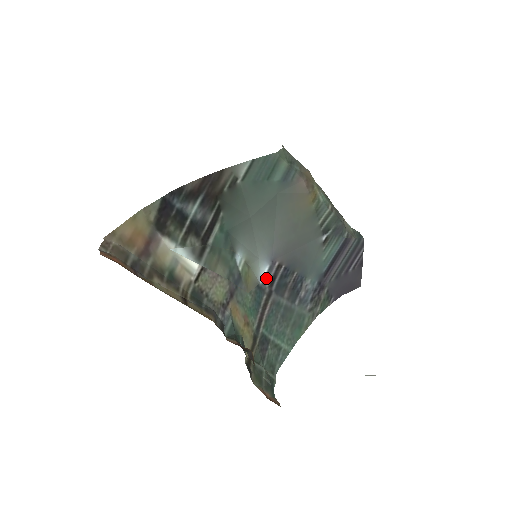
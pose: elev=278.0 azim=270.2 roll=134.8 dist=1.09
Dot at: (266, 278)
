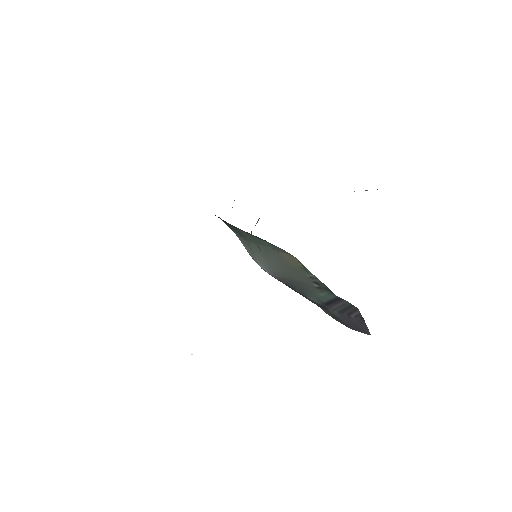
Dot at: occluded
